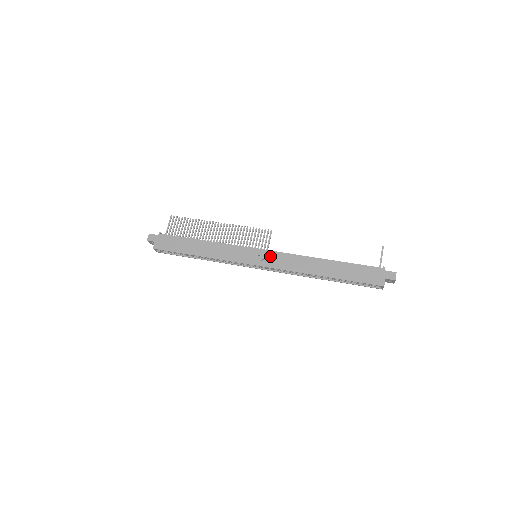
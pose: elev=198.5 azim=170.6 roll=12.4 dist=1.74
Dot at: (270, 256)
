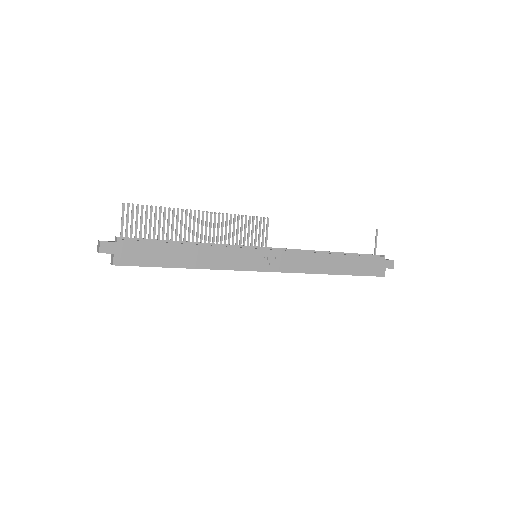
Dot at: (277, 257)
